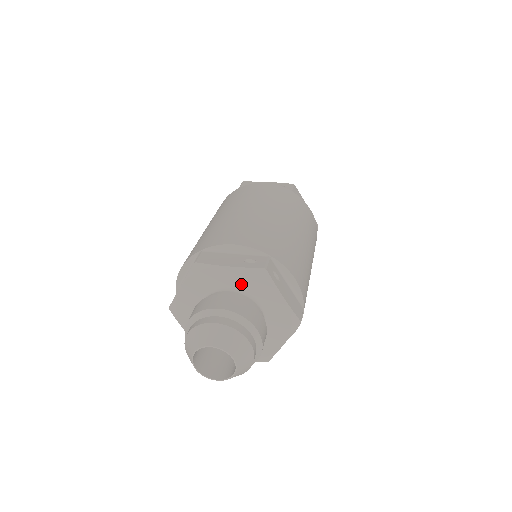
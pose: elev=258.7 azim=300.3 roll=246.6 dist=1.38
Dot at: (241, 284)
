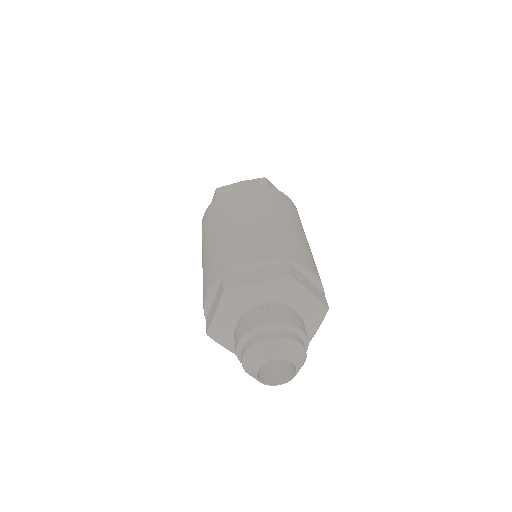
Dot at: (271, 294)
